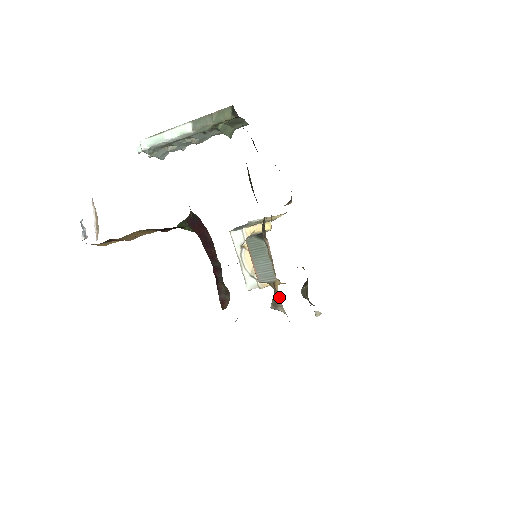
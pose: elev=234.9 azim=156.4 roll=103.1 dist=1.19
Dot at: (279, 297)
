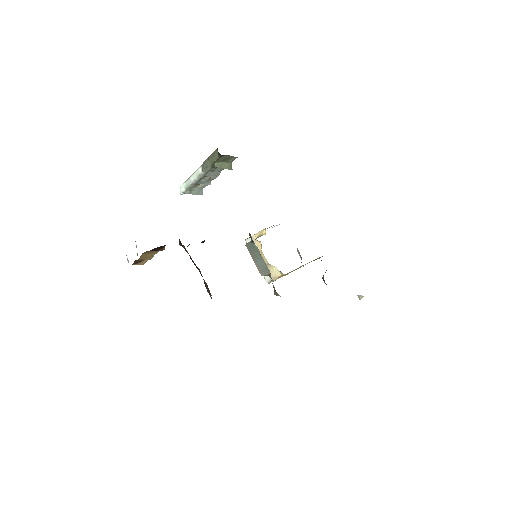
Dot at: (273, 286)
